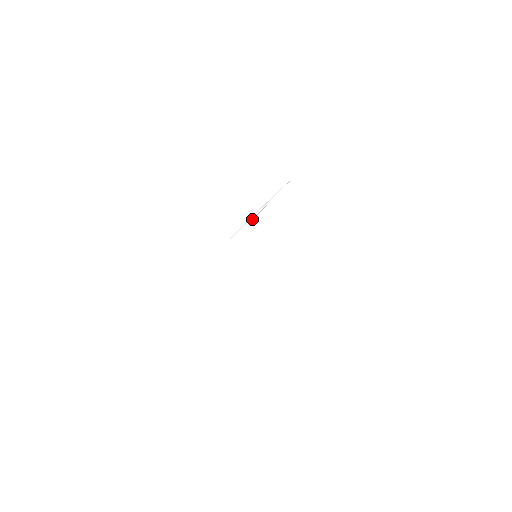
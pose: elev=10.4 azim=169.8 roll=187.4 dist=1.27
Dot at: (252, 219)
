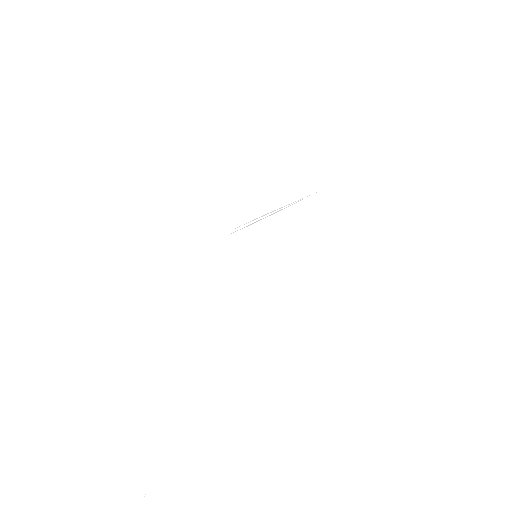
Dot at: (264, 217)
